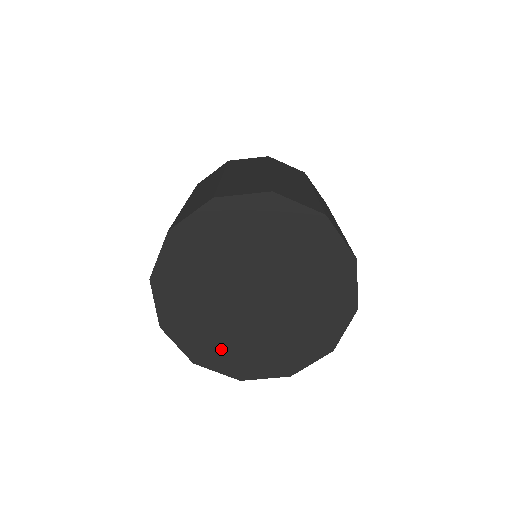
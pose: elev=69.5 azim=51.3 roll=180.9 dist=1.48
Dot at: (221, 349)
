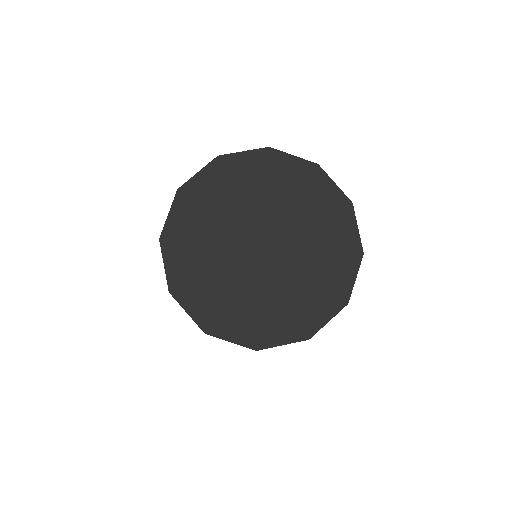
Dot at: (270, 318)
